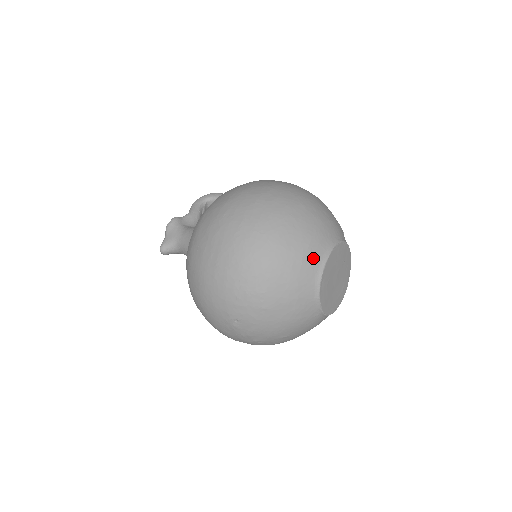
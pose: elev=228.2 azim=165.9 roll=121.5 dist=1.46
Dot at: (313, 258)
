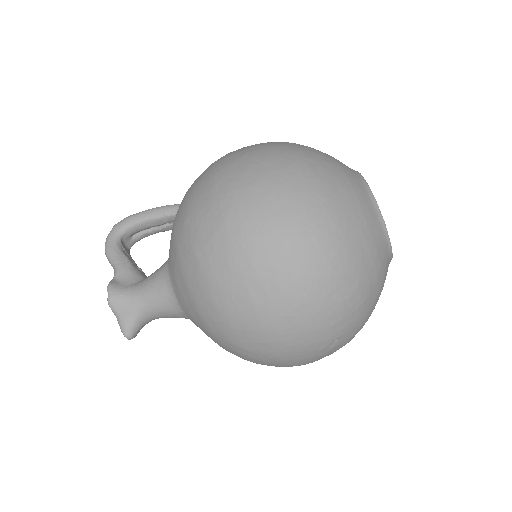
Dot at: (369, 210)
